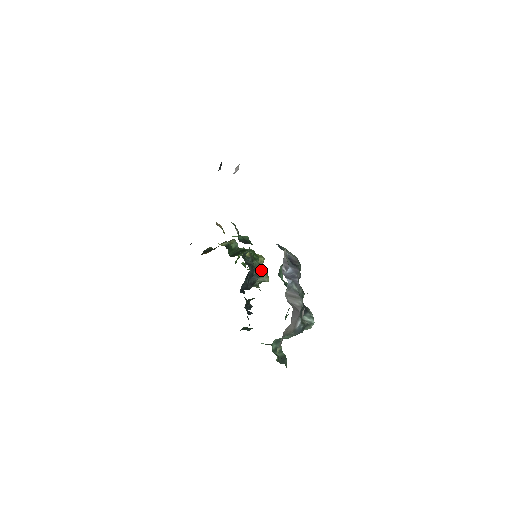
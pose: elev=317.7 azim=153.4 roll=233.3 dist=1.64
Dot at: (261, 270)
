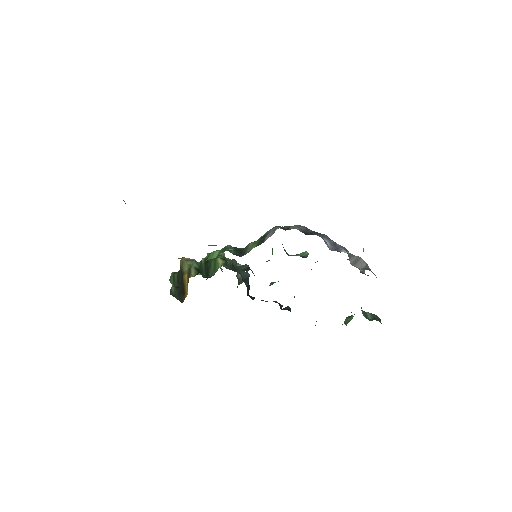
Dot at: (236, 264)
